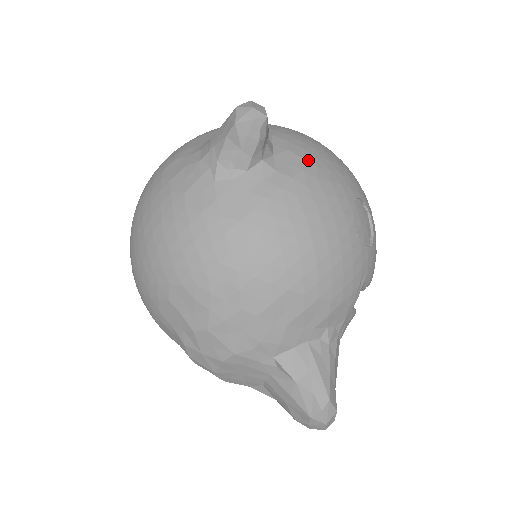
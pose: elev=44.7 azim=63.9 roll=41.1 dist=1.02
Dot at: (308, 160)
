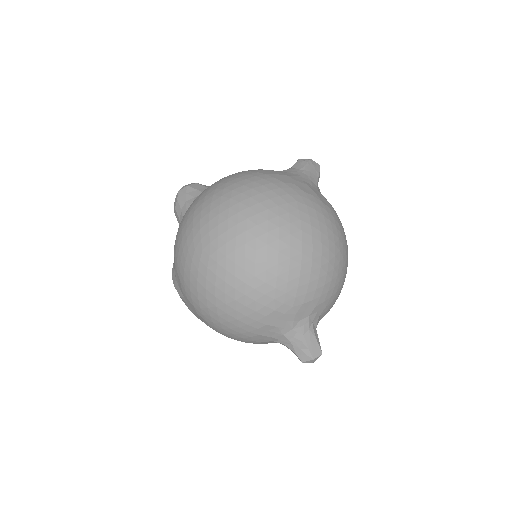
Dot at: occluded
